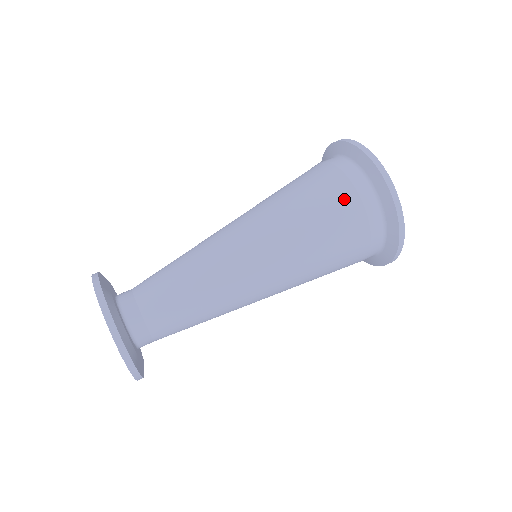
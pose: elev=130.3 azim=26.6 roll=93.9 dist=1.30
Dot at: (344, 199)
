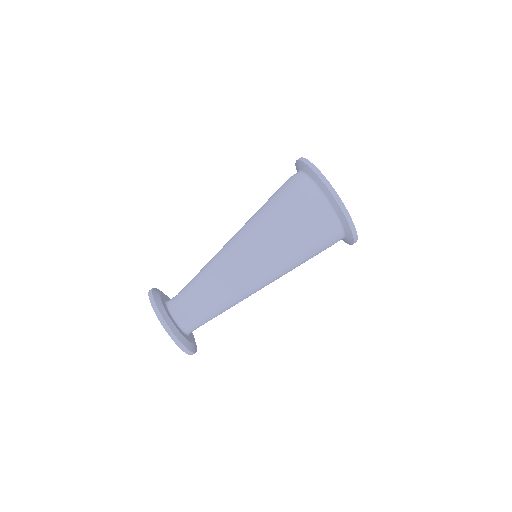
Dot at: (299, 201)
